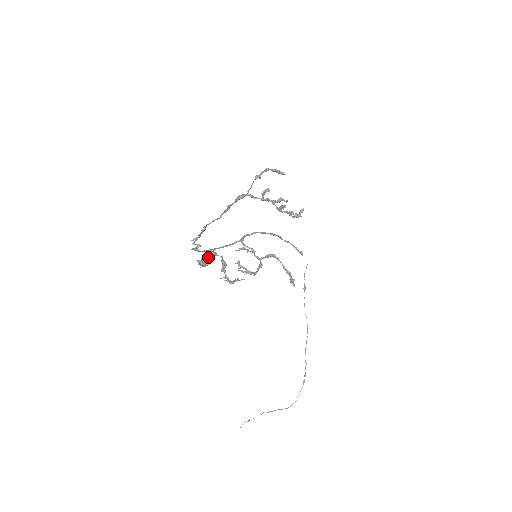
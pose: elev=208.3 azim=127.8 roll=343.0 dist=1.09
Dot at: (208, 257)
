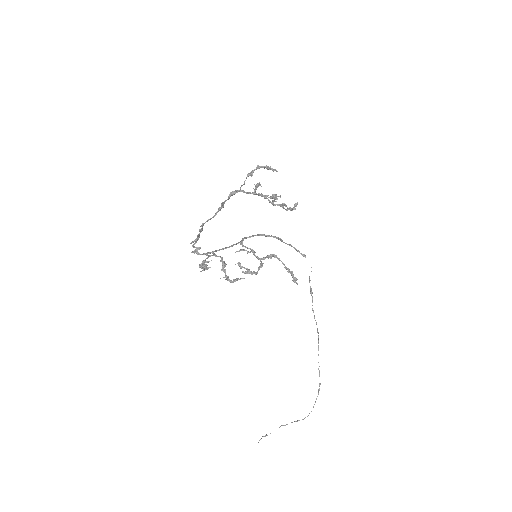
Dot at: occluded
